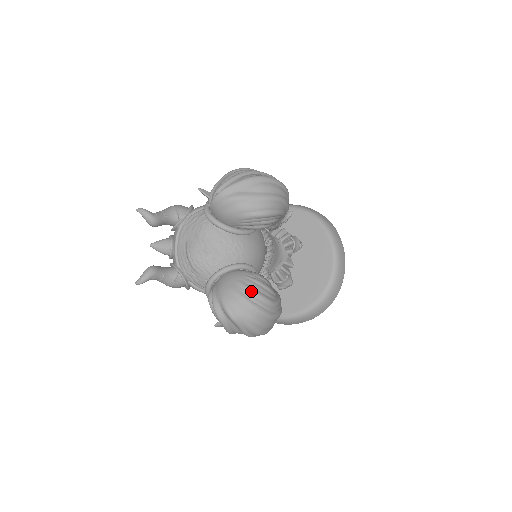
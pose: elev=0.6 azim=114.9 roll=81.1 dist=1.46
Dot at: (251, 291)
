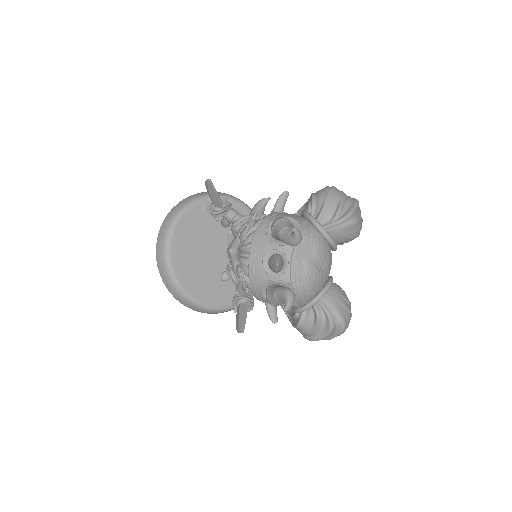
Dot at: (350, 302)
